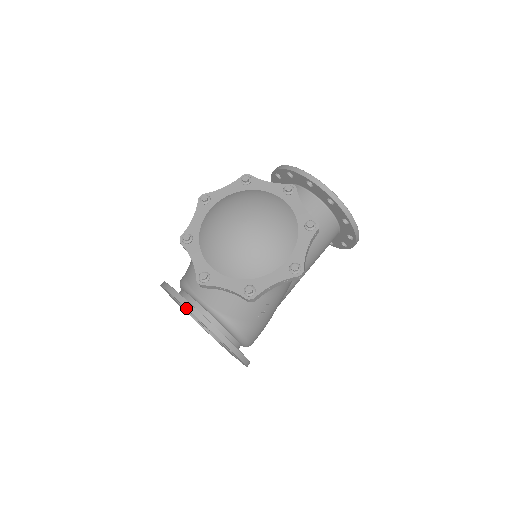
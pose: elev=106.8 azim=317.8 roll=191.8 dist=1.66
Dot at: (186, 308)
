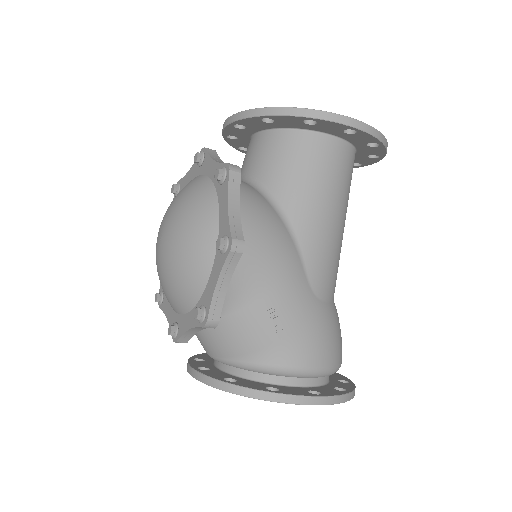
Dot at: (194, 377)
